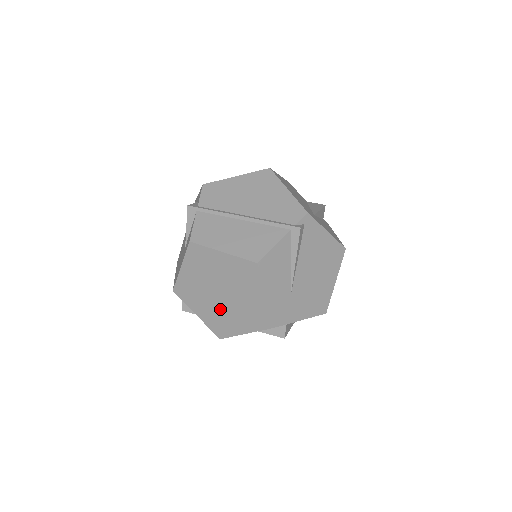
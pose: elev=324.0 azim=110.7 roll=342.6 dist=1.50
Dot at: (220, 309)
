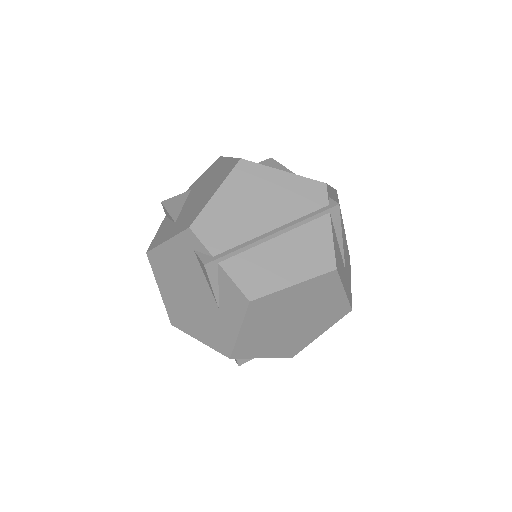
Dot at: (292, 335)
